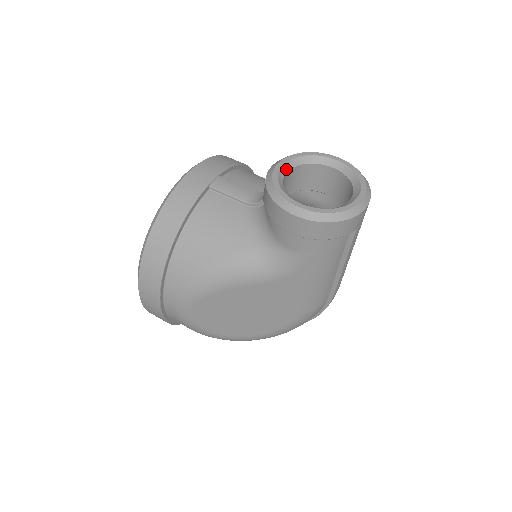
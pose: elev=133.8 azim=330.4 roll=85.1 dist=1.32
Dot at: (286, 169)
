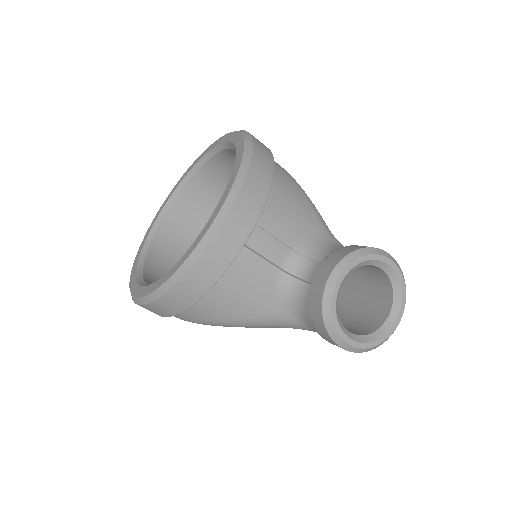
Dot at: (343, 281)
